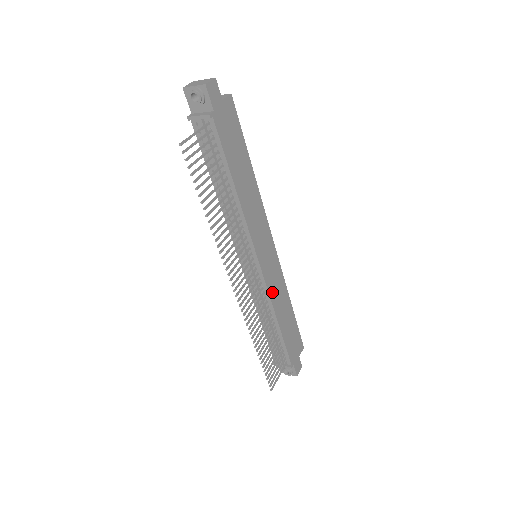
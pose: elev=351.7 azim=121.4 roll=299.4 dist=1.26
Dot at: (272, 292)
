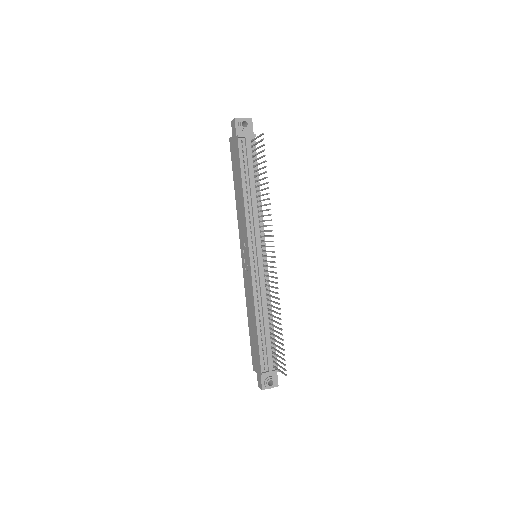
Dot at: (268, 287)
